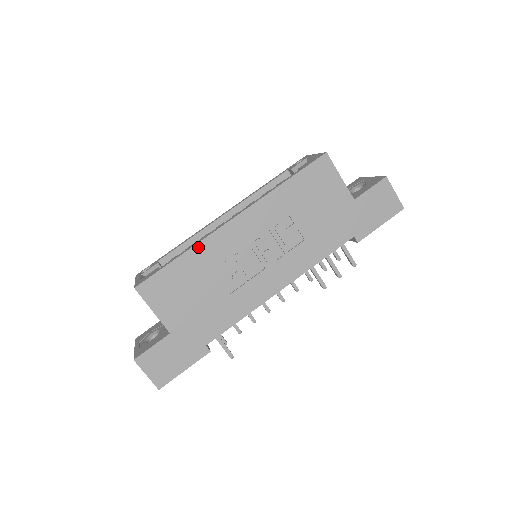
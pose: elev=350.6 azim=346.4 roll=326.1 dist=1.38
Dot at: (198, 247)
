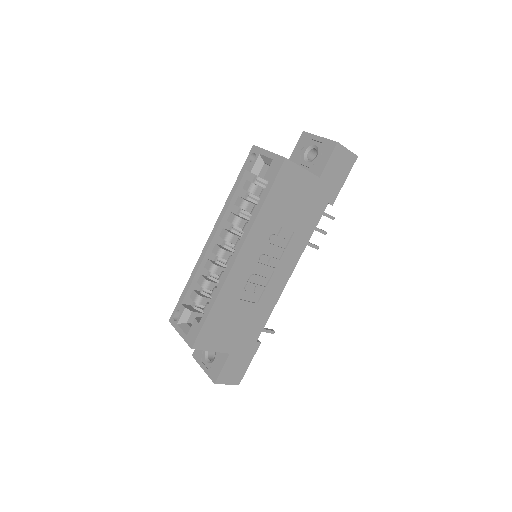
Dot at: (221, 293)
